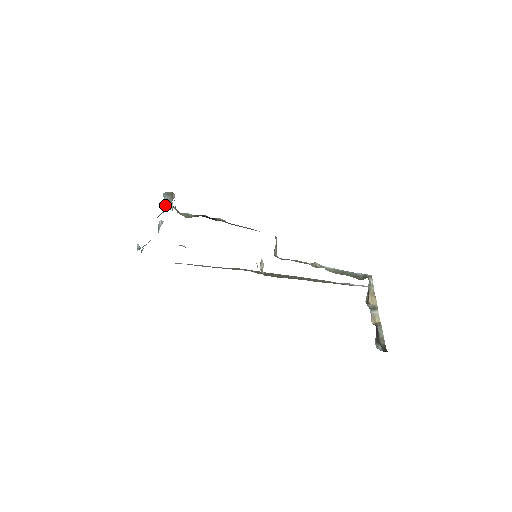
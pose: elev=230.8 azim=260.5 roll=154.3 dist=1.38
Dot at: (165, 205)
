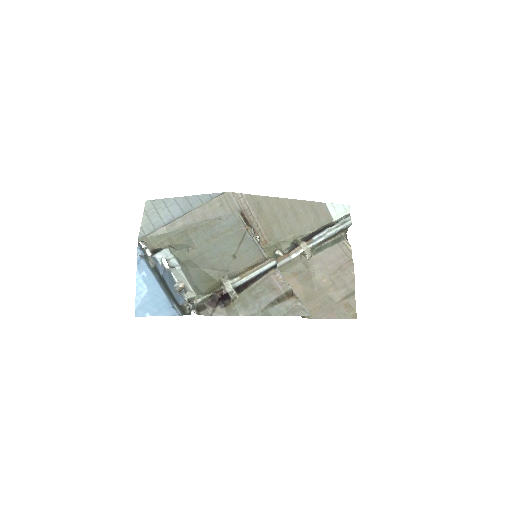
Dot at: occluded
